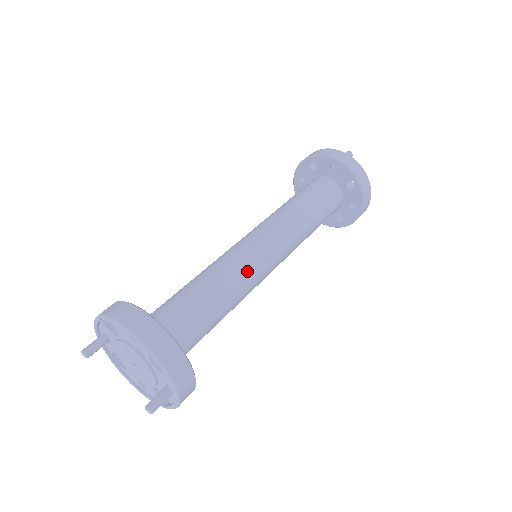
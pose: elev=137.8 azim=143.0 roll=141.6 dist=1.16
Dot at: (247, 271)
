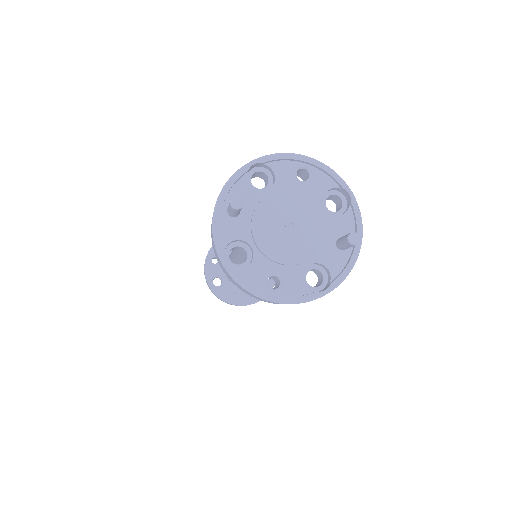
Dot at: occluded
